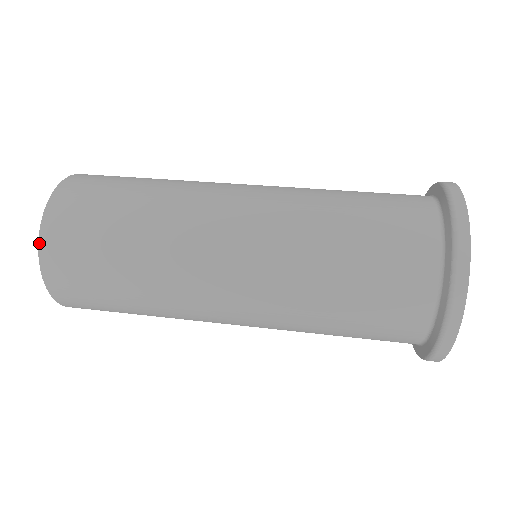
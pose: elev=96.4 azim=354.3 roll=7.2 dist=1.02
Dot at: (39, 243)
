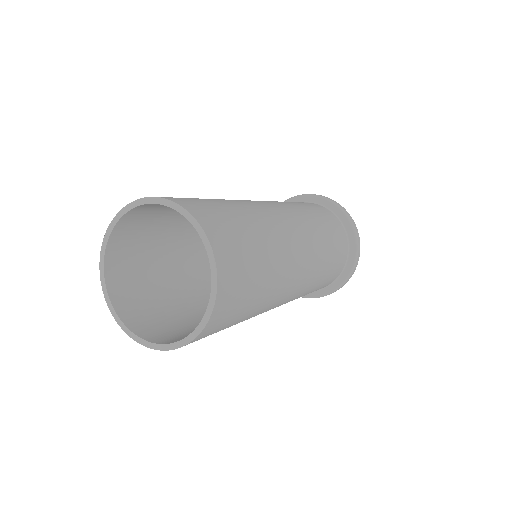
Dot at: (194, 217)
